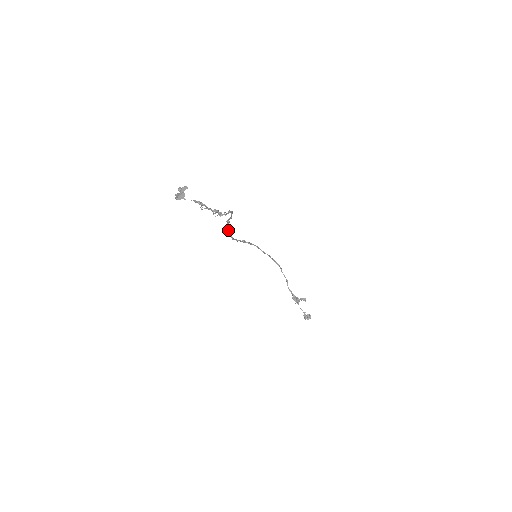
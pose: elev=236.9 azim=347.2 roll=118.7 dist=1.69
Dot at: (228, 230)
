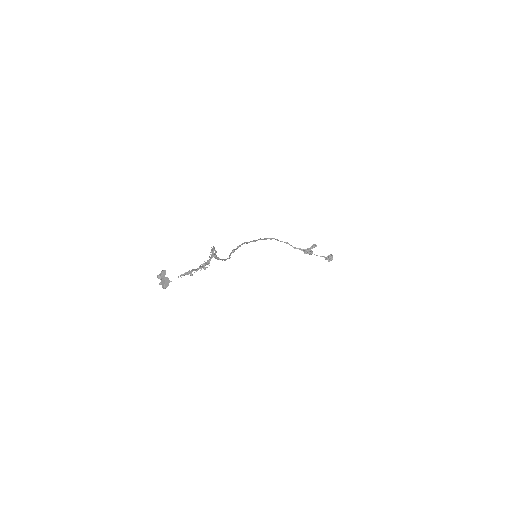
Dot at: occluded
